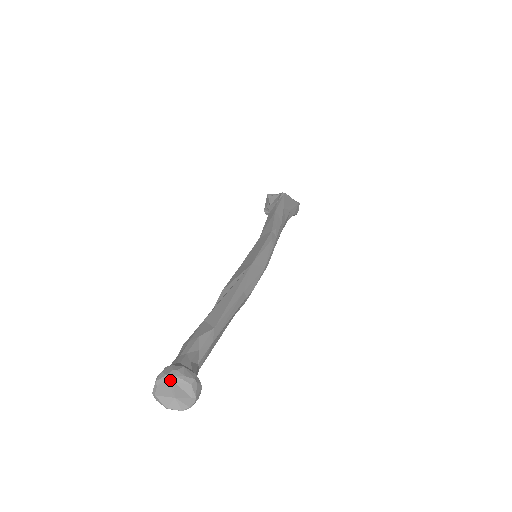
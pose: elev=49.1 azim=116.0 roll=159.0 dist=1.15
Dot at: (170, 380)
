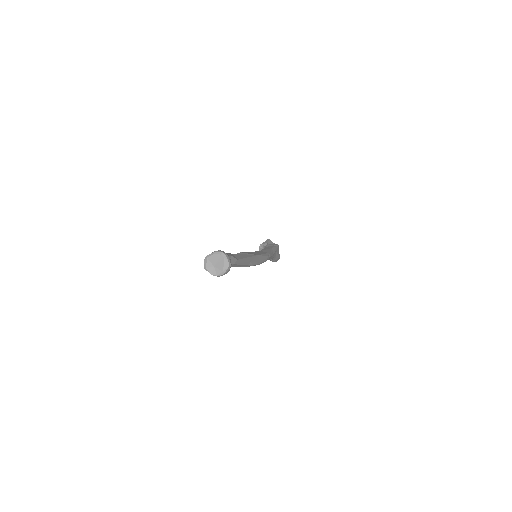
Dot at: (223, 256)
